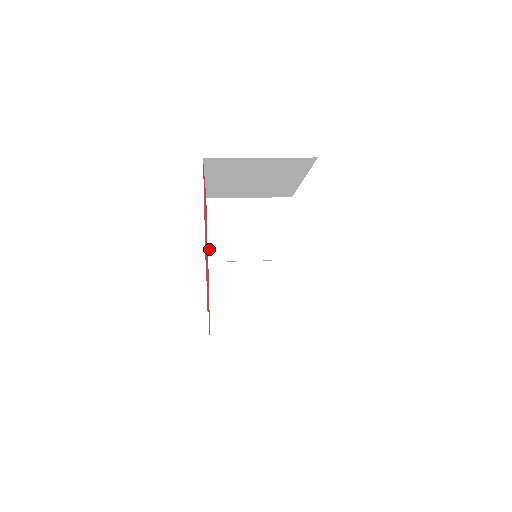
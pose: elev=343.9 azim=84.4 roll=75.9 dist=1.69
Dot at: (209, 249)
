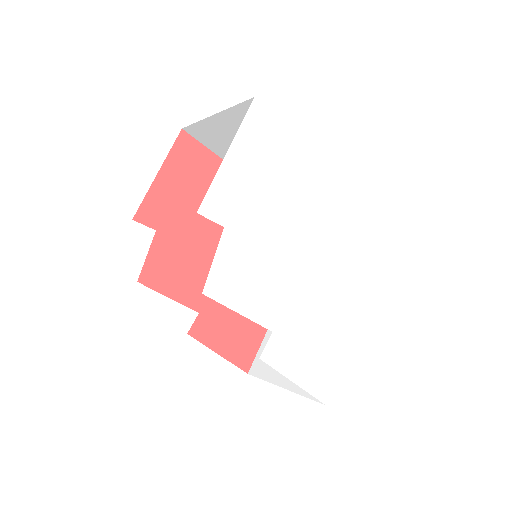
Dot at: occluded
